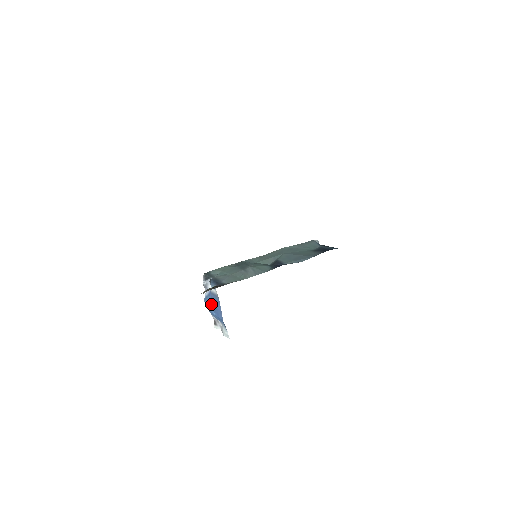
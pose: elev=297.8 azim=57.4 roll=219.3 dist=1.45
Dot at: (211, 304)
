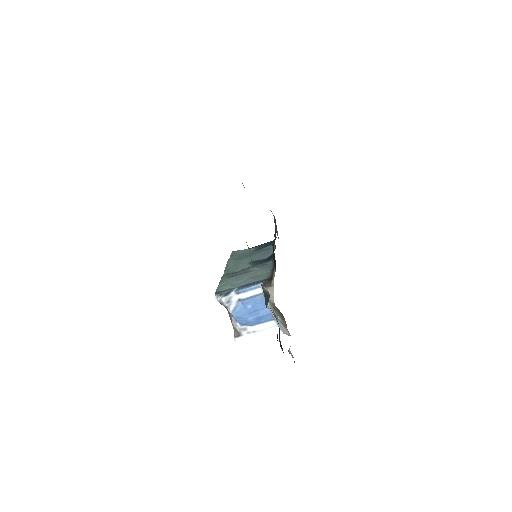
Dot at: (244, 312)
